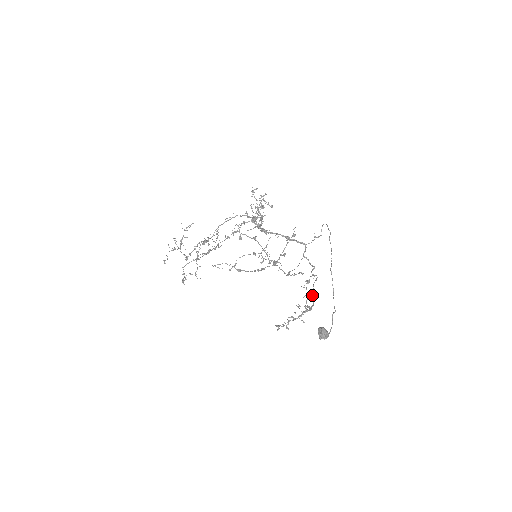
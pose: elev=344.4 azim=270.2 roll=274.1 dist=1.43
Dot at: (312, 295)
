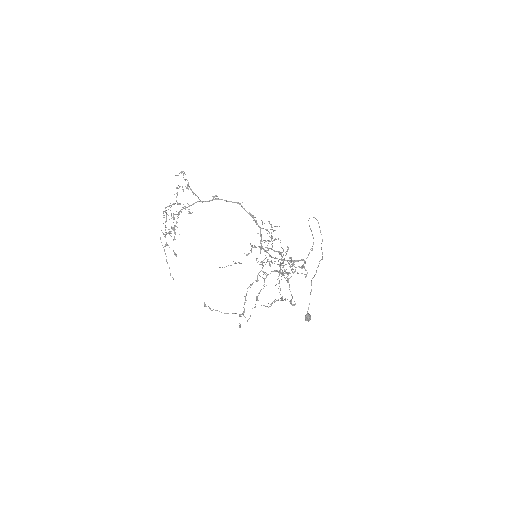
Dot at: (294, 271)
